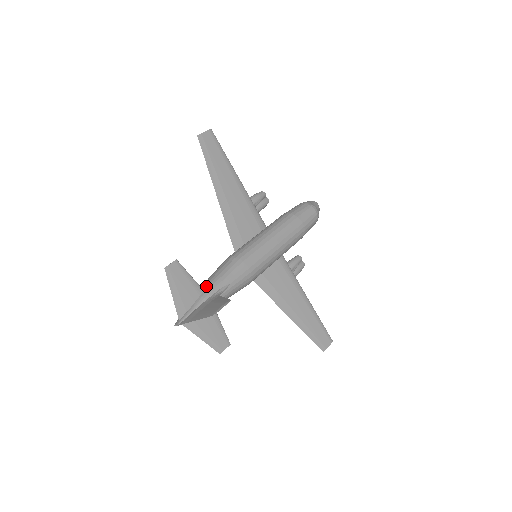
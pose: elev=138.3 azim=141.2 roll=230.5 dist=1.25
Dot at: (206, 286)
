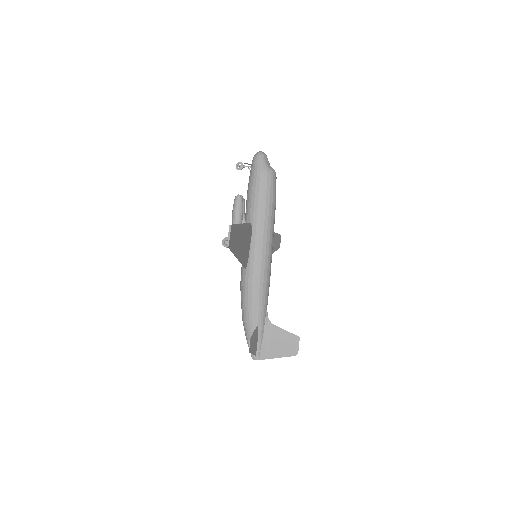
Dot at: (257, 322)
